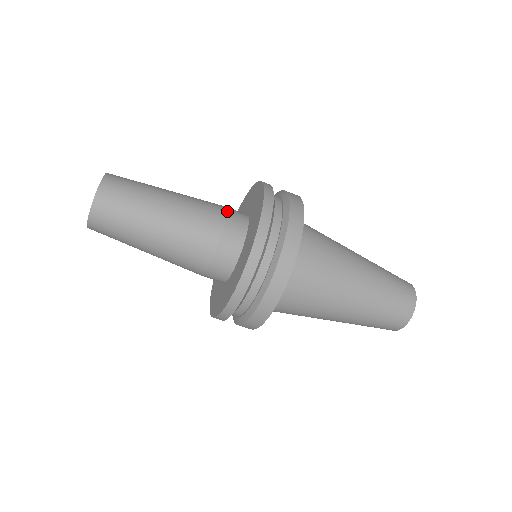
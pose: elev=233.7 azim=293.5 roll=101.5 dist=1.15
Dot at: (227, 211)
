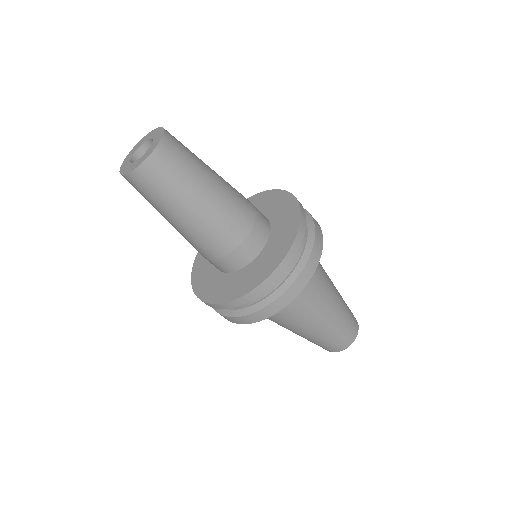
Dot at: occluded
